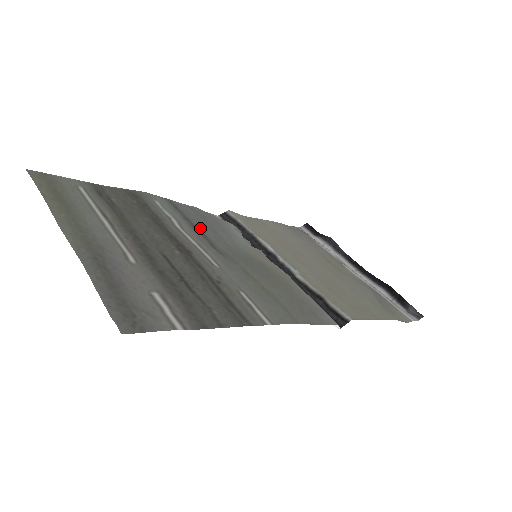
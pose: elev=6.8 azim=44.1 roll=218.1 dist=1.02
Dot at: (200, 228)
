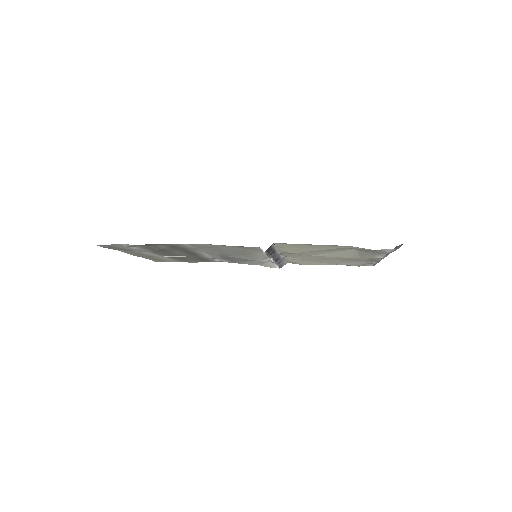
Dot at: (233, 259)
